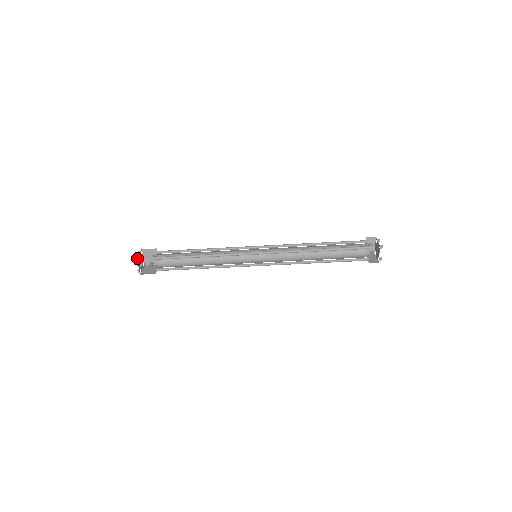
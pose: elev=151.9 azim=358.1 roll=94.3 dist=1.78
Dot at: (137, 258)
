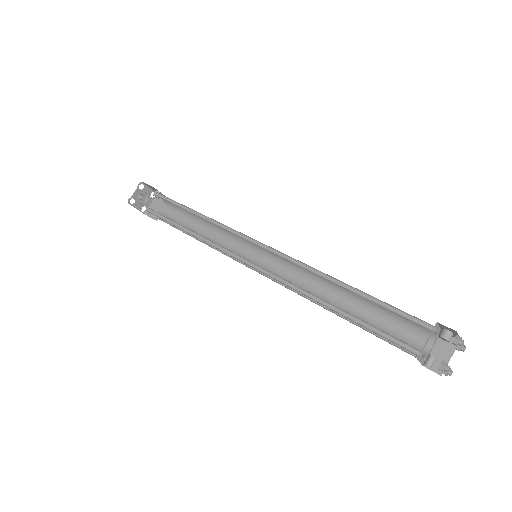
Dot at: (137, 194)
